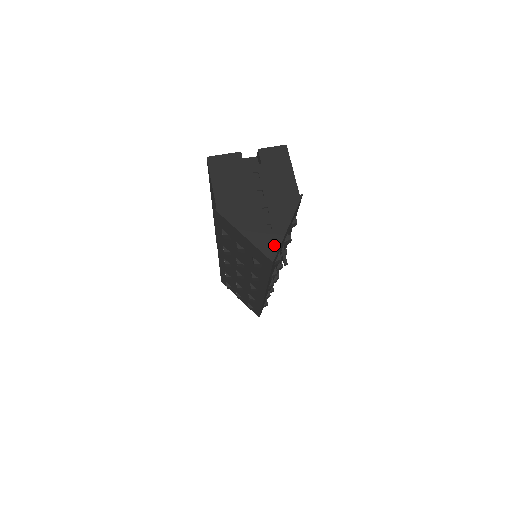
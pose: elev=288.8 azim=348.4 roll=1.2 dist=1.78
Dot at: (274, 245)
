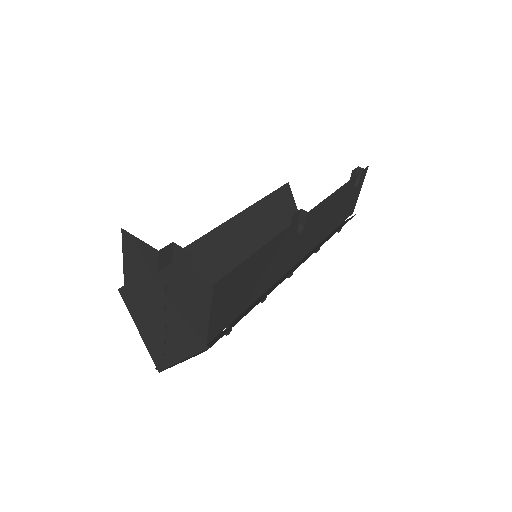
Dot at: (169, 358)
